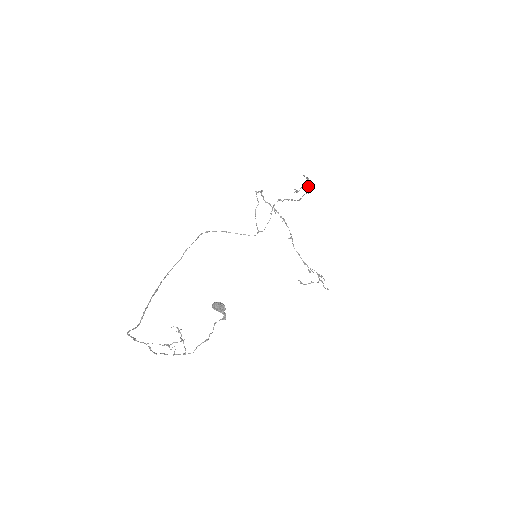
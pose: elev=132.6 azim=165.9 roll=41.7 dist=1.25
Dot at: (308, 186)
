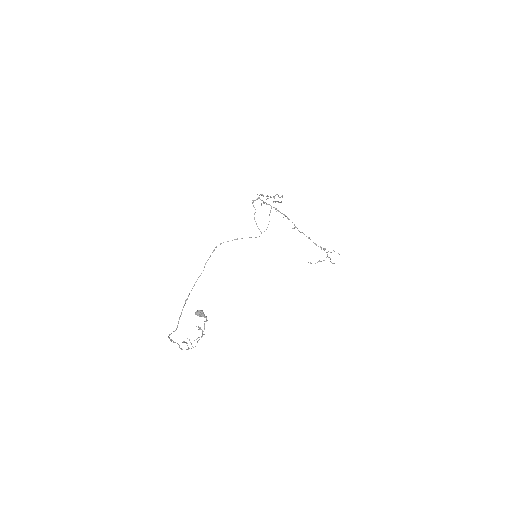
Dot at: occluded
